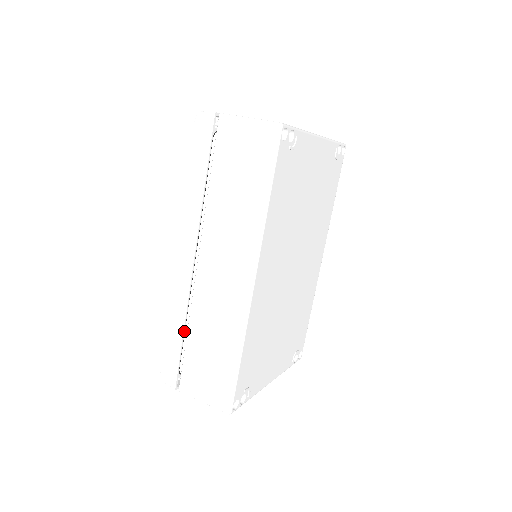
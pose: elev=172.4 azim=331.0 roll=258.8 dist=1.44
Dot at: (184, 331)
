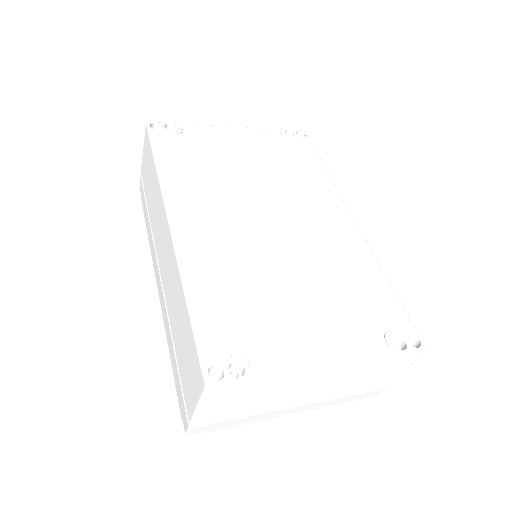
Dot at: occluded
